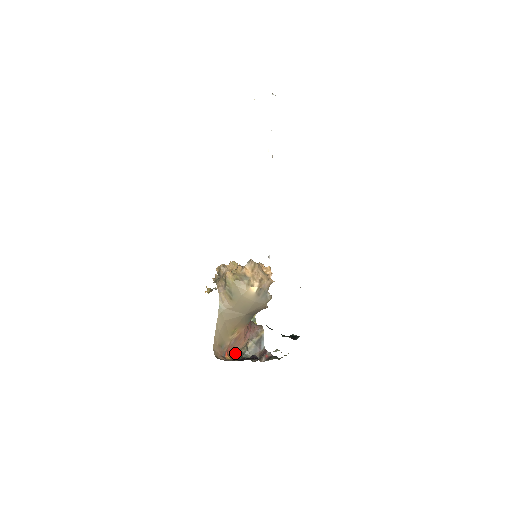
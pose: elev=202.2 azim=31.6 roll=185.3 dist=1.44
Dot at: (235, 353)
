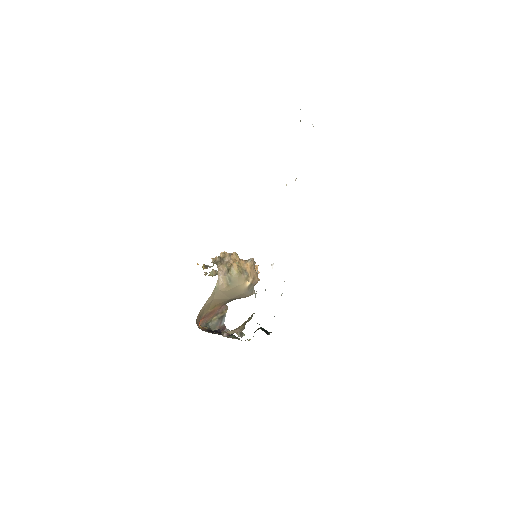
Dot at: (203, 322)
